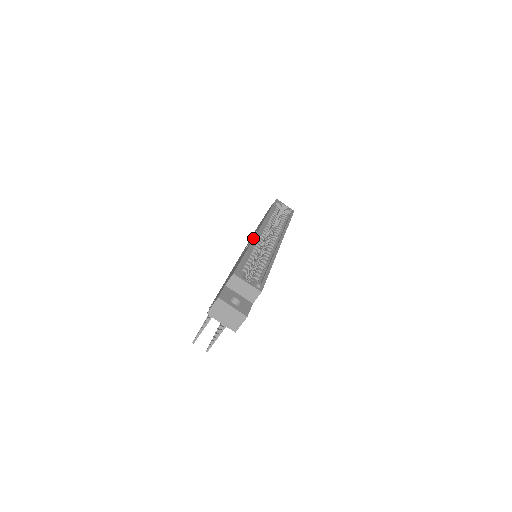
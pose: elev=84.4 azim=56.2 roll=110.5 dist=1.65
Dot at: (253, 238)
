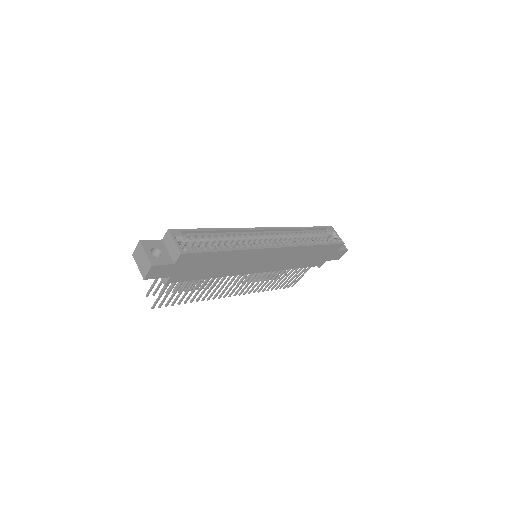
Dot at: occluded
